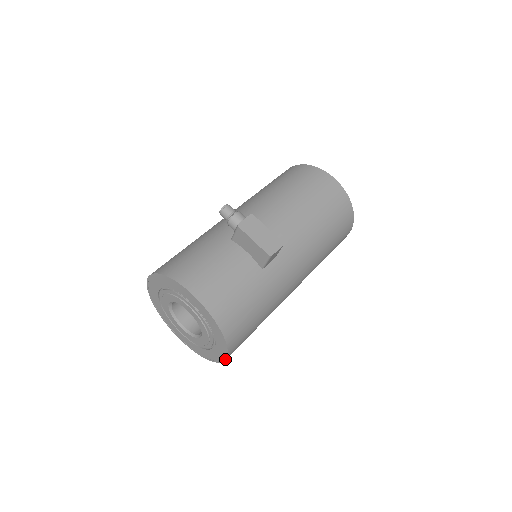
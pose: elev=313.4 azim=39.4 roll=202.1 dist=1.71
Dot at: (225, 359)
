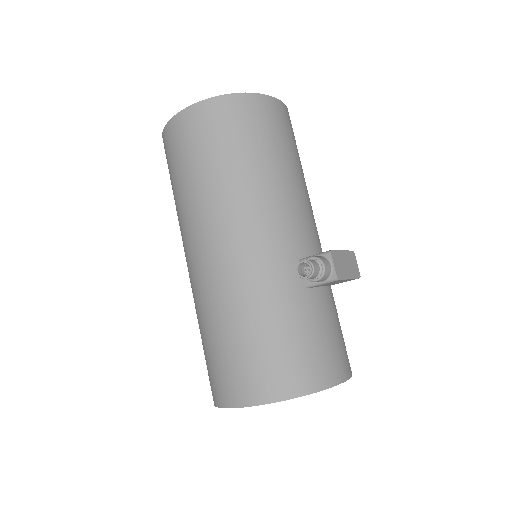
Dot at: occluded
